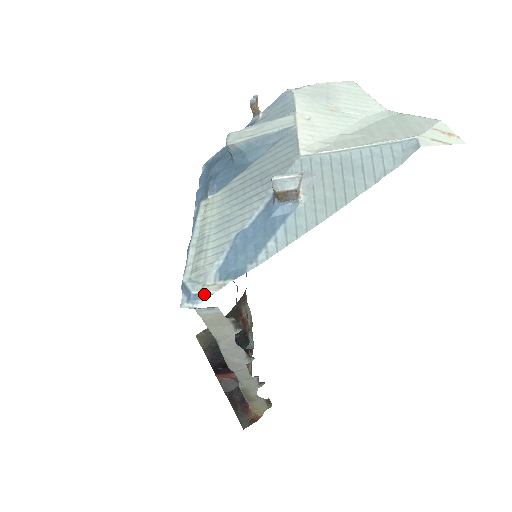
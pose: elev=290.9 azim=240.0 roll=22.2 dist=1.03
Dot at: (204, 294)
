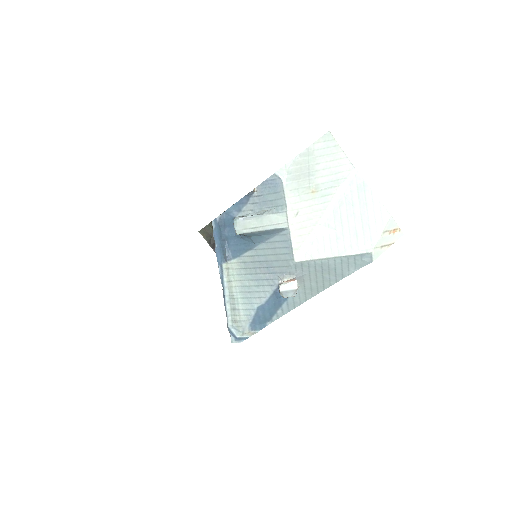
Dot at: (244, 338)
